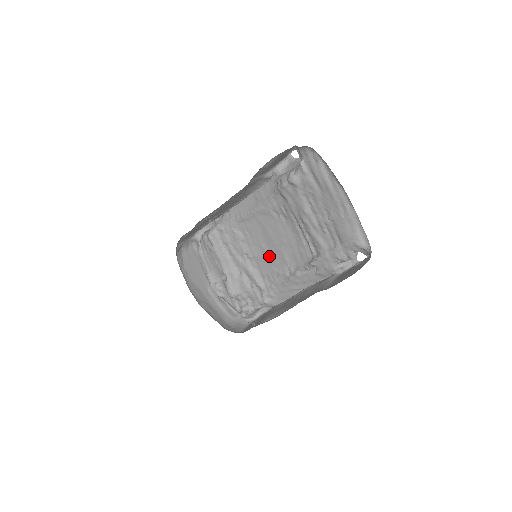
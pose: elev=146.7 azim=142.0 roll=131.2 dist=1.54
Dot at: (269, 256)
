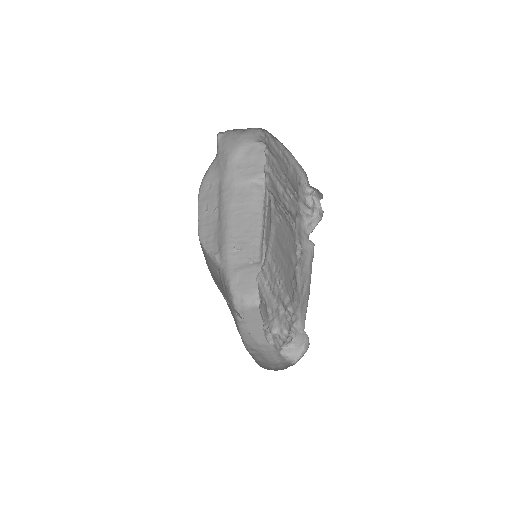
Dot at: (287, 269)
